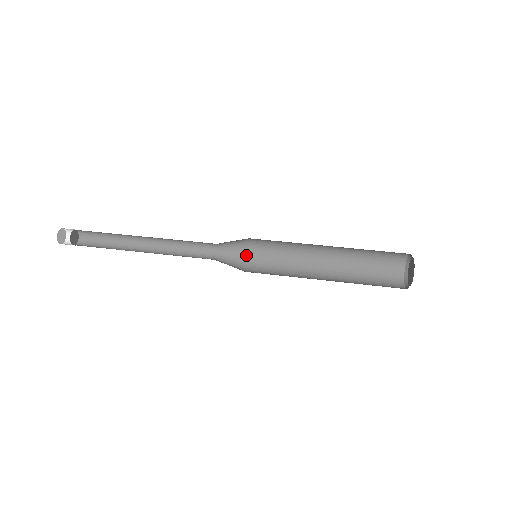
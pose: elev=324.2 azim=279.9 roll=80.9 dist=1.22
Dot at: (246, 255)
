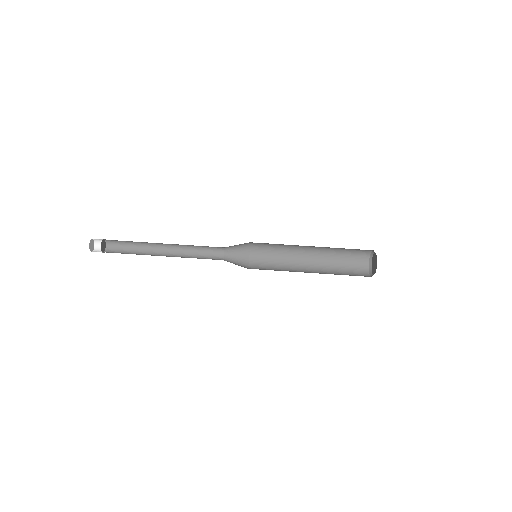
Dot at: (247, 243)
